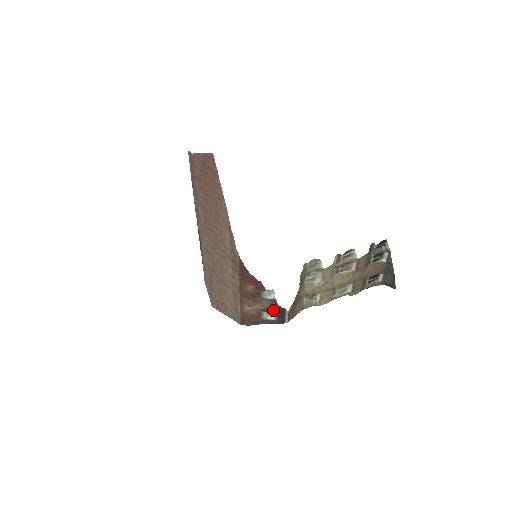
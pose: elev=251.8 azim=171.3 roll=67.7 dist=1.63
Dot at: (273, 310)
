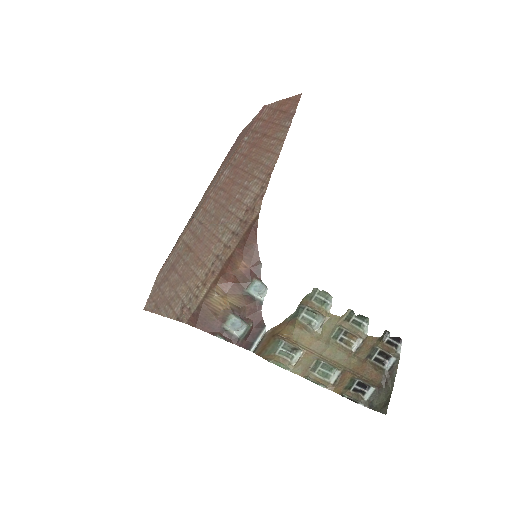
Dot at: (249, 317)
